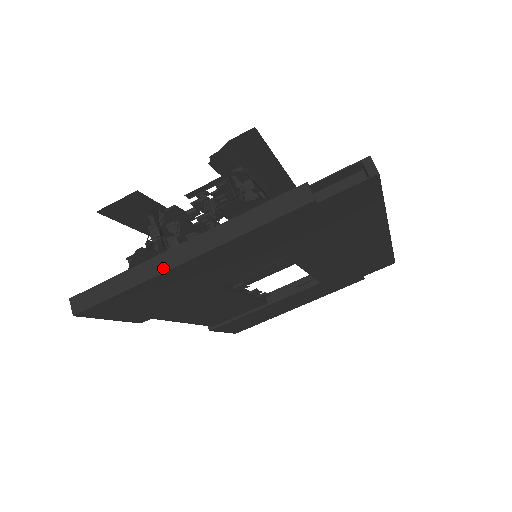
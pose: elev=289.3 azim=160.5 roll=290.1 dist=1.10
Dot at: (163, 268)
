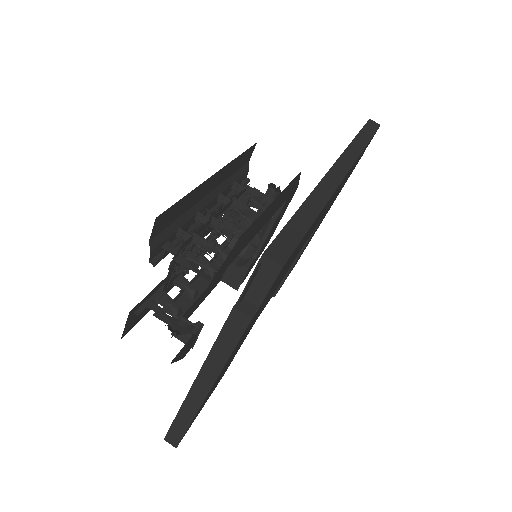
Dot at: (197, 404)
